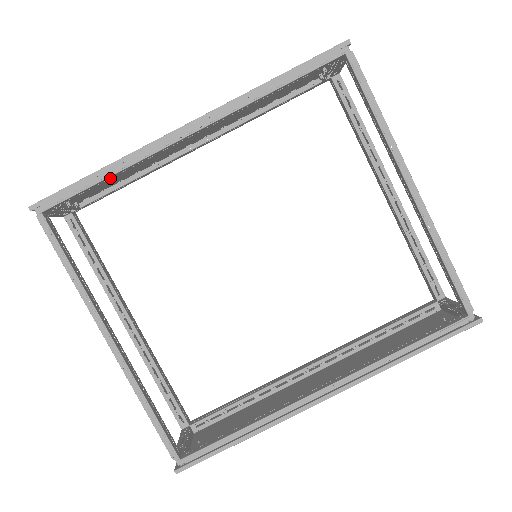
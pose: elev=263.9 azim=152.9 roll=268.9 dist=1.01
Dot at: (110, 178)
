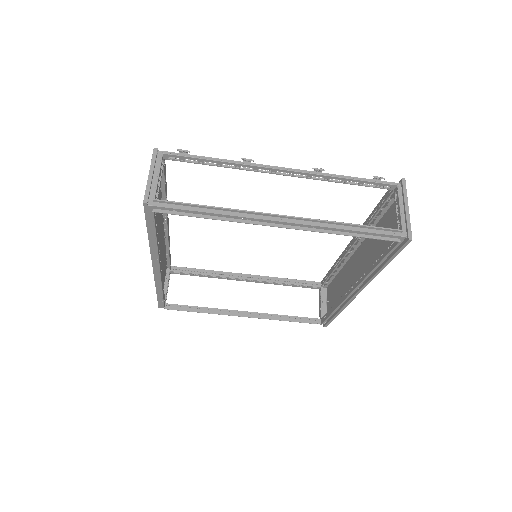
Dot at: (163, 290)
